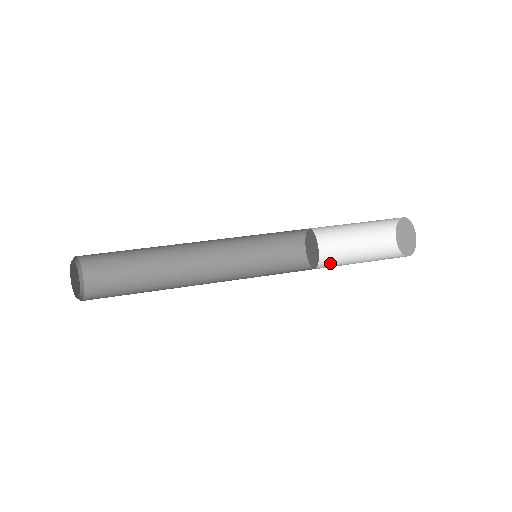
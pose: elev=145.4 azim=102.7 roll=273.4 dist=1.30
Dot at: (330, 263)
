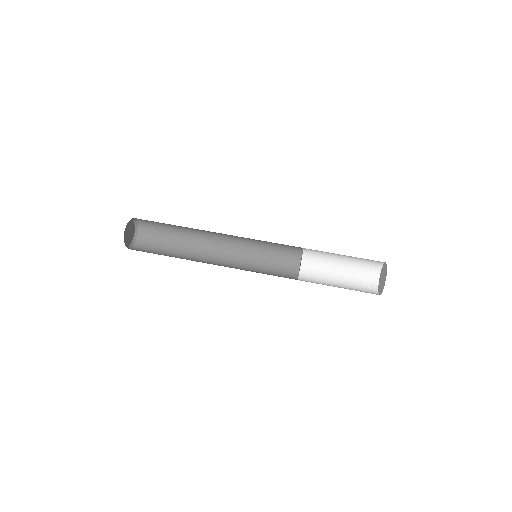
Dot at: occluded
